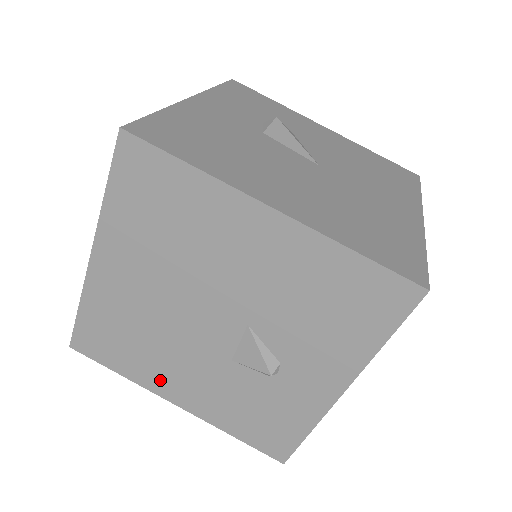
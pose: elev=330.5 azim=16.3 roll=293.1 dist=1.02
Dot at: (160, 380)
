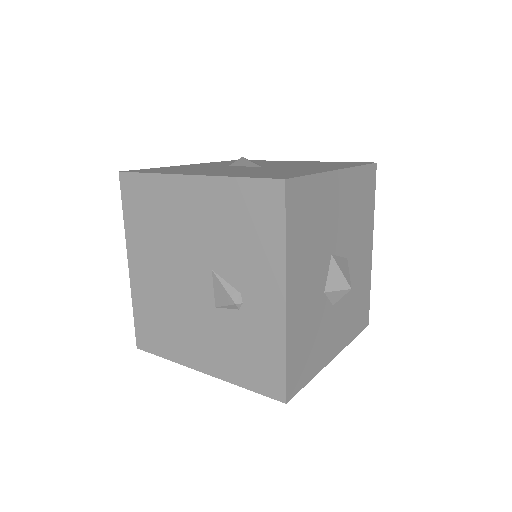
Dot at: (187, 351)
